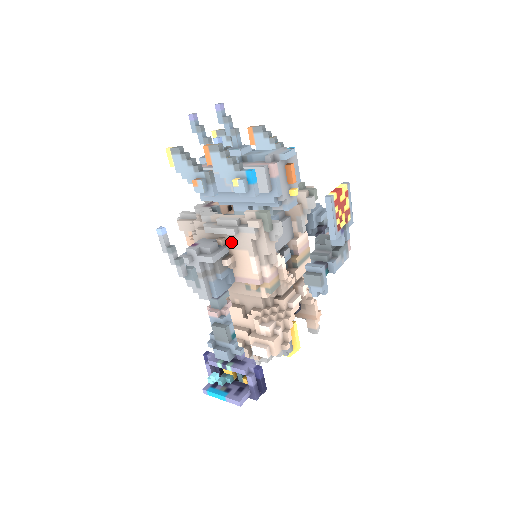
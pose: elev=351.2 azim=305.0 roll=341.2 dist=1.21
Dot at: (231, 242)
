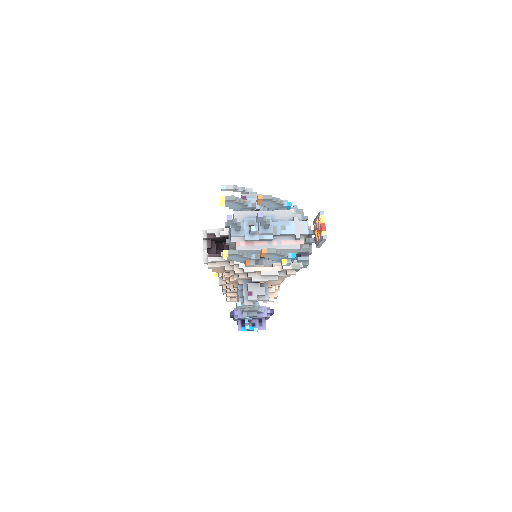
Dot at: occluded
